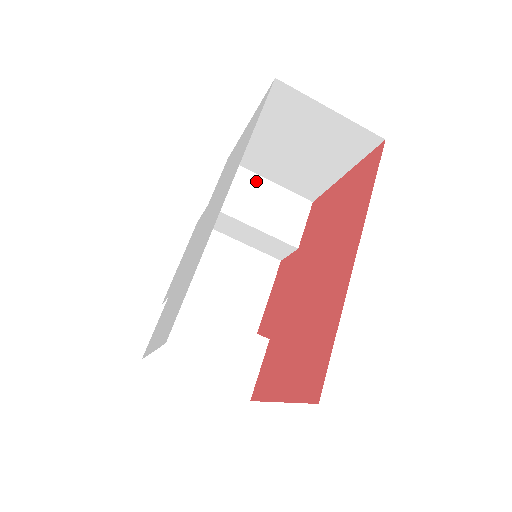
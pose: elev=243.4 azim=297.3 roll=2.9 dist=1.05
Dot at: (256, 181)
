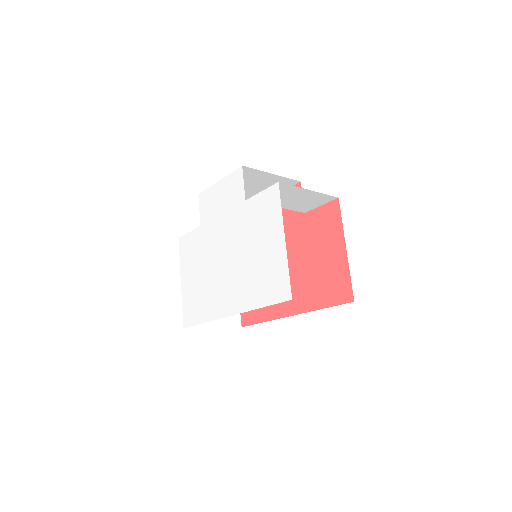
Dot at: (296, 190)
